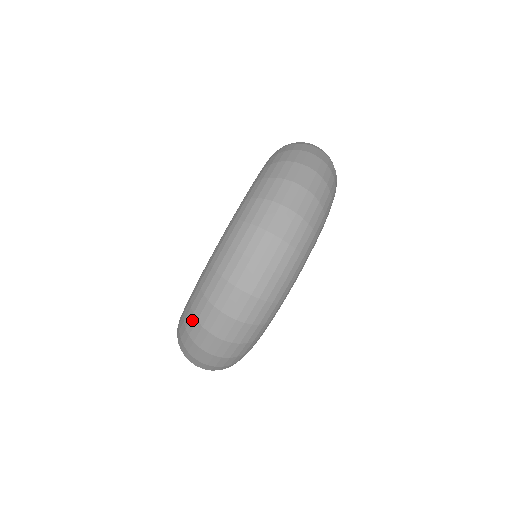
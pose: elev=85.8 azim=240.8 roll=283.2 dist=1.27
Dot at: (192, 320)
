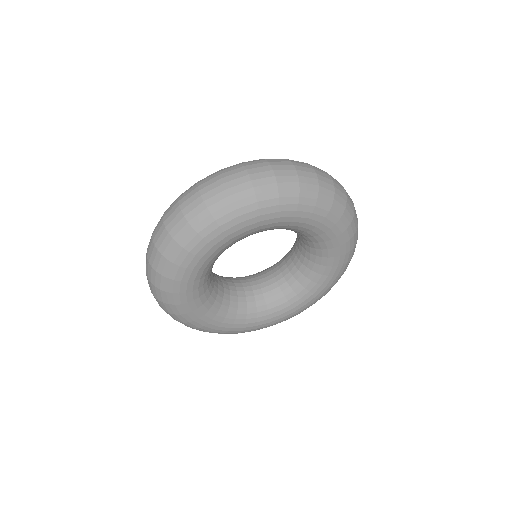
Dot at: (213, 173)
